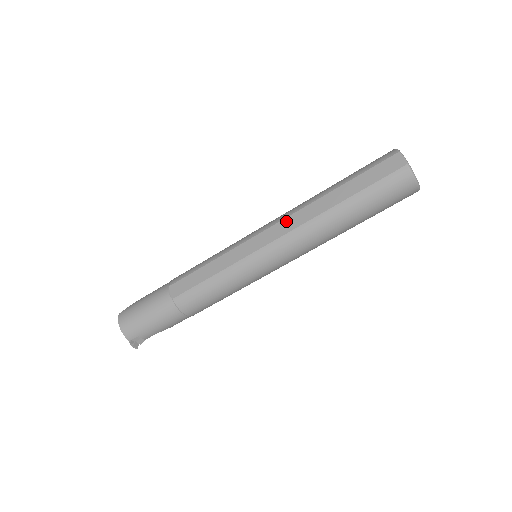
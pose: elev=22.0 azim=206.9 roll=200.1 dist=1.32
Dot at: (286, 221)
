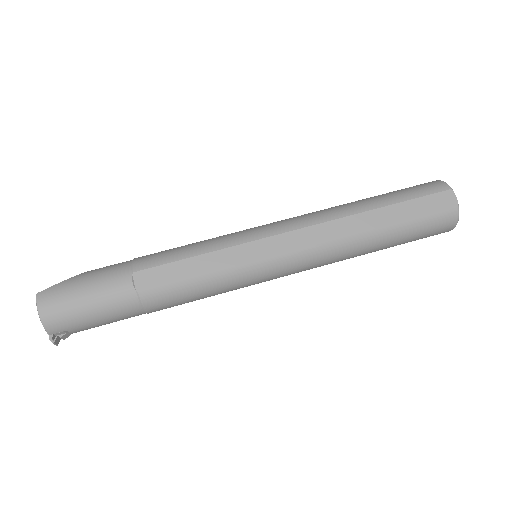
Dot at: (314, 229)
